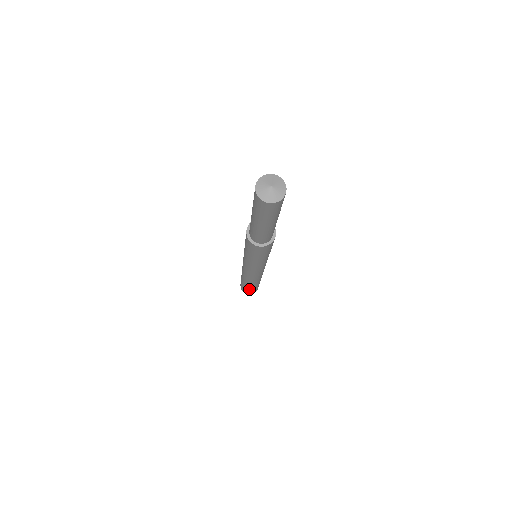
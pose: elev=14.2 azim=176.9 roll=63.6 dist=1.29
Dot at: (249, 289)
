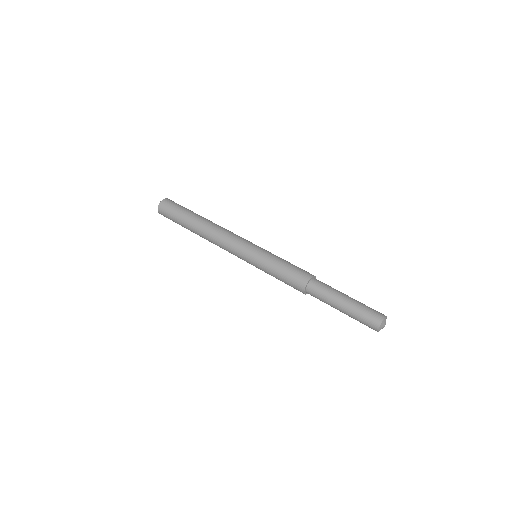
Dot at: occluded
